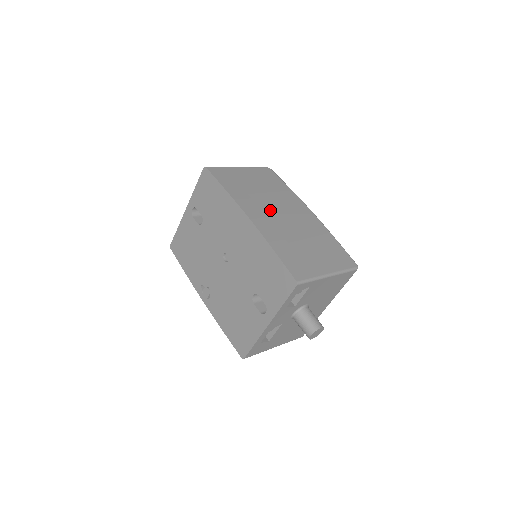
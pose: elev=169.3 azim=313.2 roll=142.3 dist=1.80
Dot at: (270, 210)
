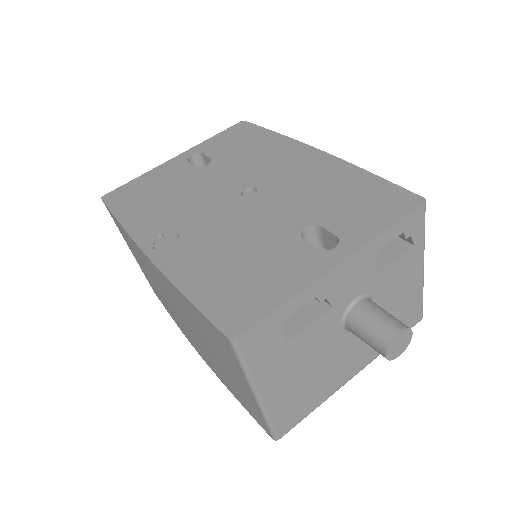
Dot at: occluded
